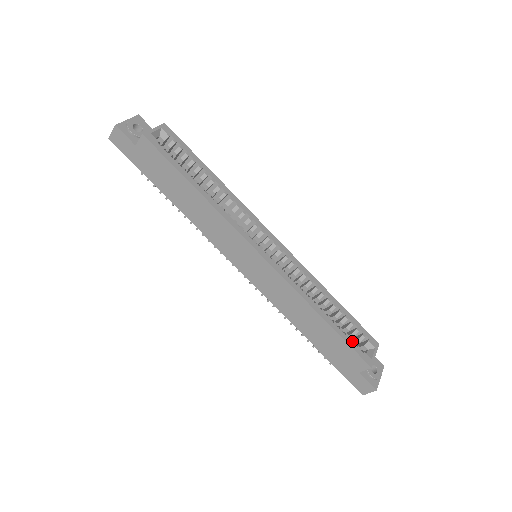
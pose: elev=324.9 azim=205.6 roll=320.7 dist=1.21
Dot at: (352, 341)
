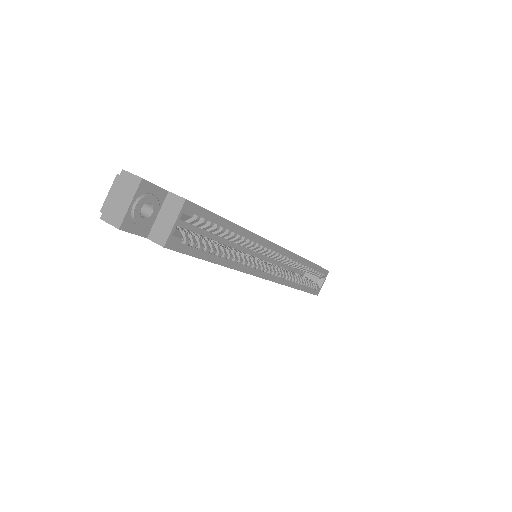
Dot at: (312, 288)
